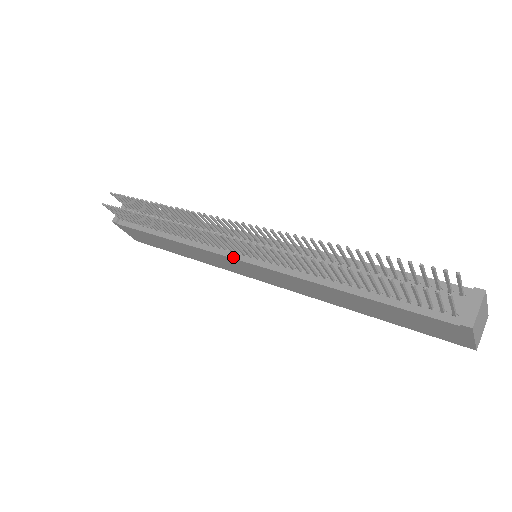
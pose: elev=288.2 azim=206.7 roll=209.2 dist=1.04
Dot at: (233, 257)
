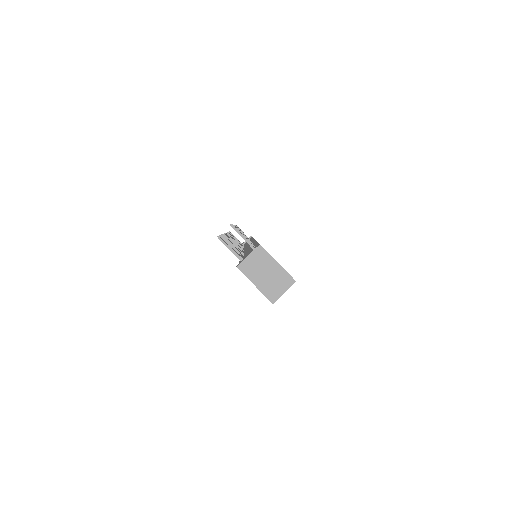
Dot at: occluded
